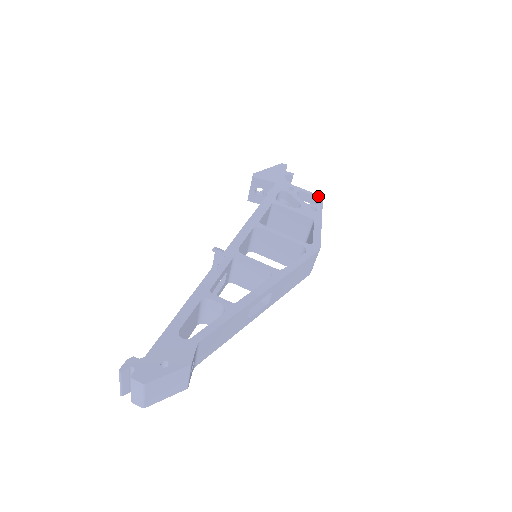
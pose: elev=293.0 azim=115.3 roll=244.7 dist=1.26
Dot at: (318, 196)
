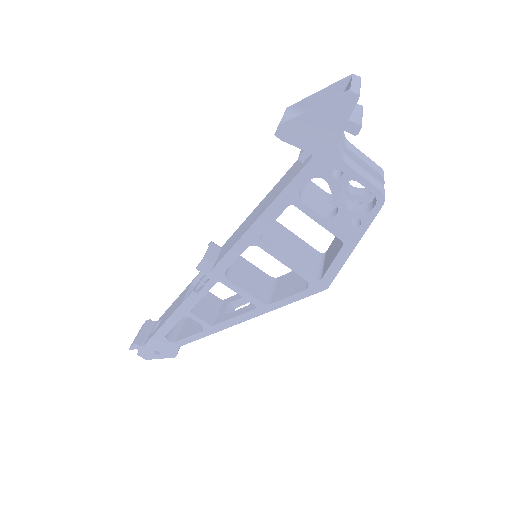
Dot at: (379, 195)
